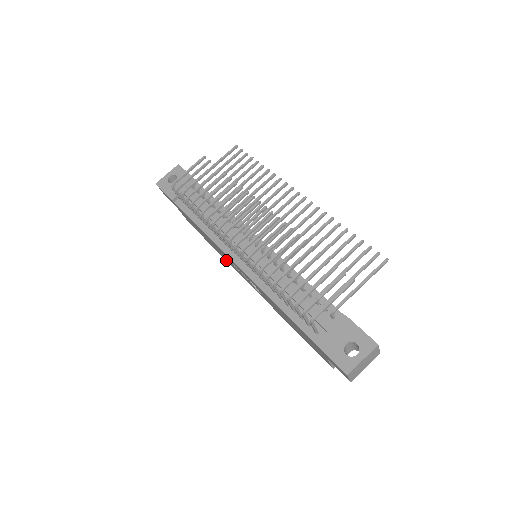
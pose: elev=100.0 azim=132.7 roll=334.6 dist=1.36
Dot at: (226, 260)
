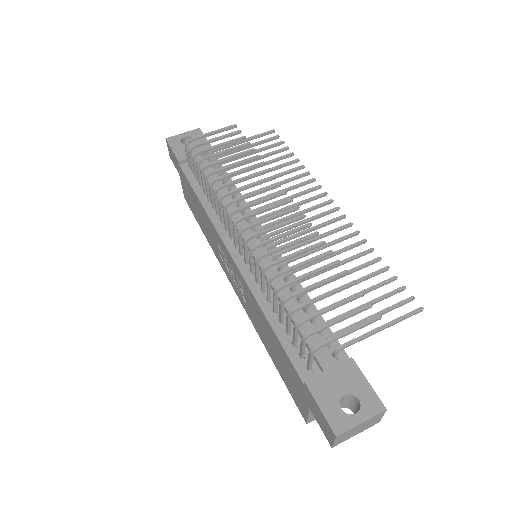
Dot at: (215, 253)
